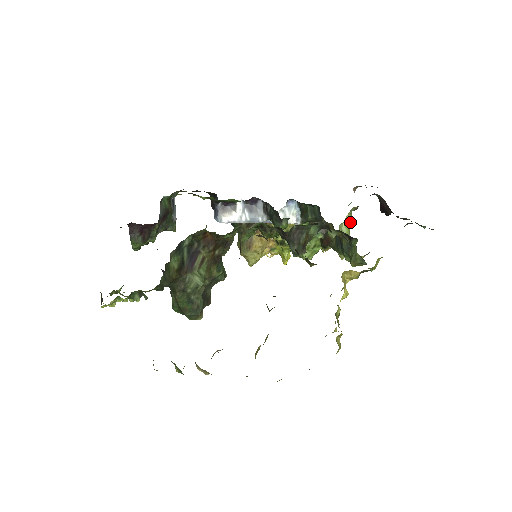
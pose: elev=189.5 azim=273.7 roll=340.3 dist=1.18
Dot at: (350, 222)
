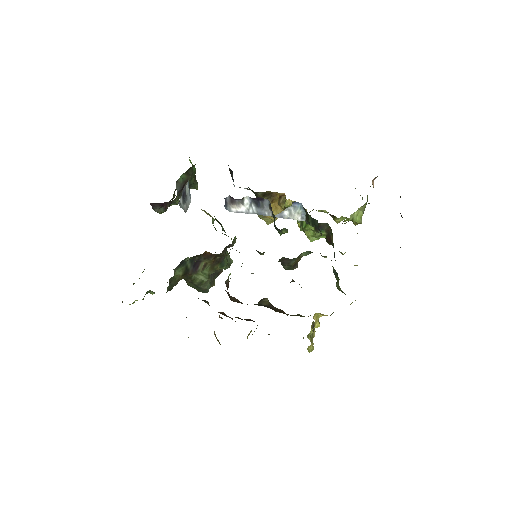
Dot at: (364, 209)
